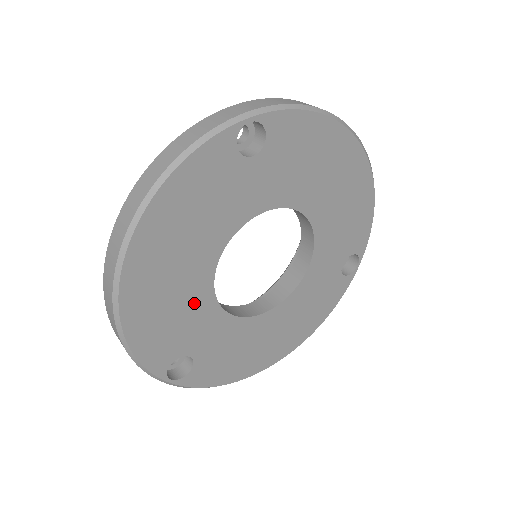
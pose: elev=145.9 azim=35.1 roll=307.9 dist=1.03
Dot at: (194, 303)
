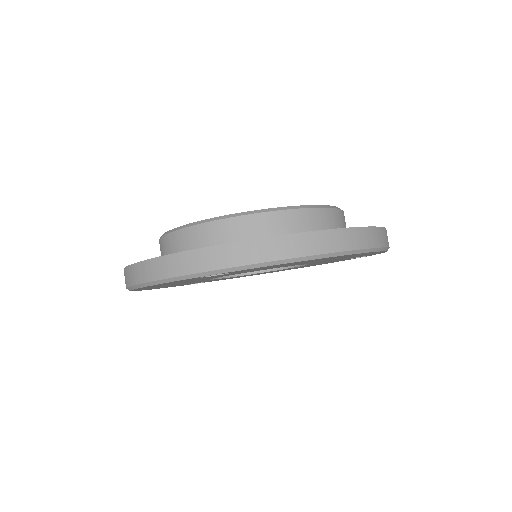
Dot at: occluded
